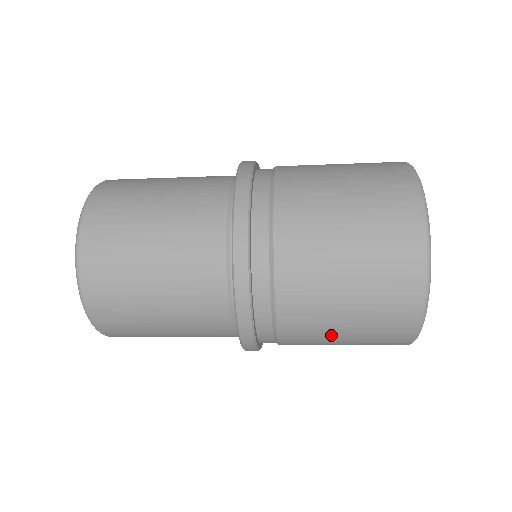
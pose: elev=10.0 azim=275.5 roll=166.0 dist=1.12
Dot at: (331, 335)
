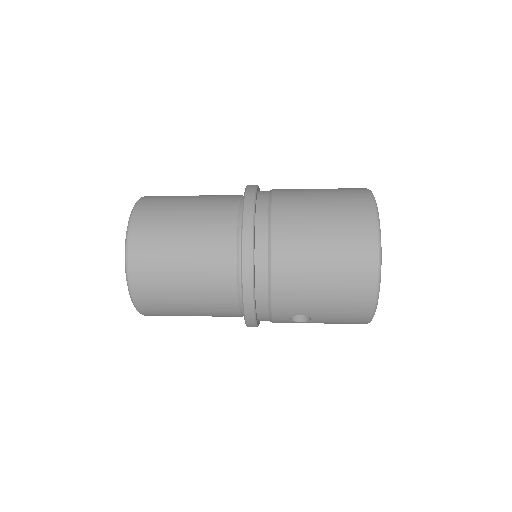
Dot at: (312, 284)
